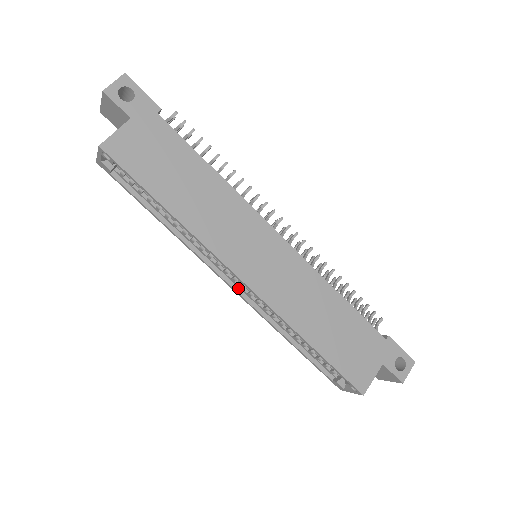
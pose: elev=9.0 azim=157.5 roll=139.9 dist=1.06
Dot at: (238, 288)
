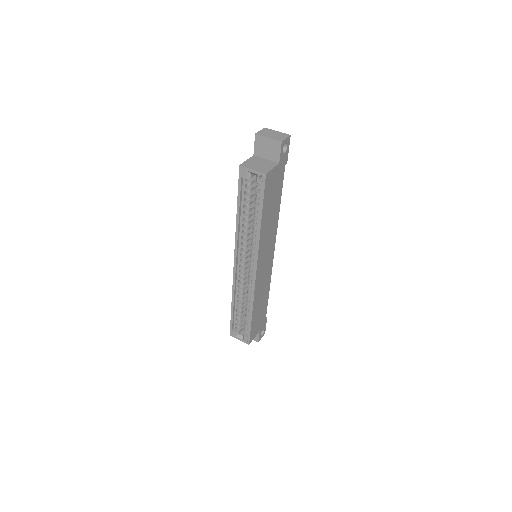
Dot at: (237, 267)
